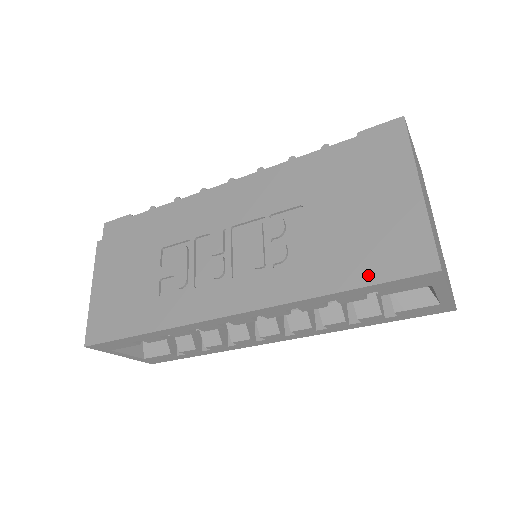
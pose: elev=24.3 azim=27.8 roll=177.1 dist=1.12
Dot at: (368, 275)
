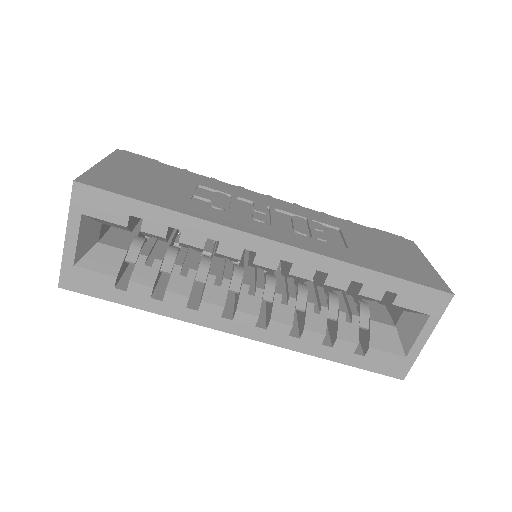
Dot at: (401, 274)
